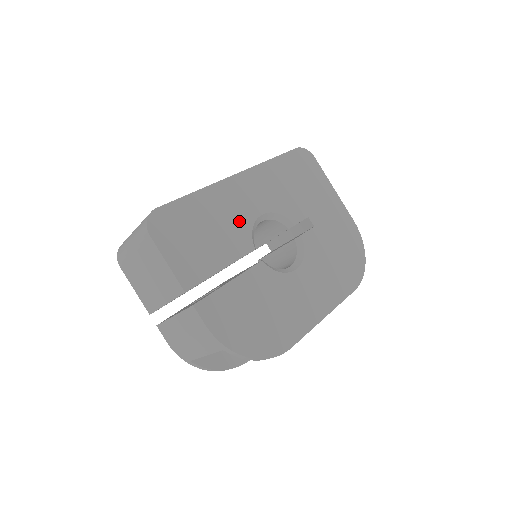
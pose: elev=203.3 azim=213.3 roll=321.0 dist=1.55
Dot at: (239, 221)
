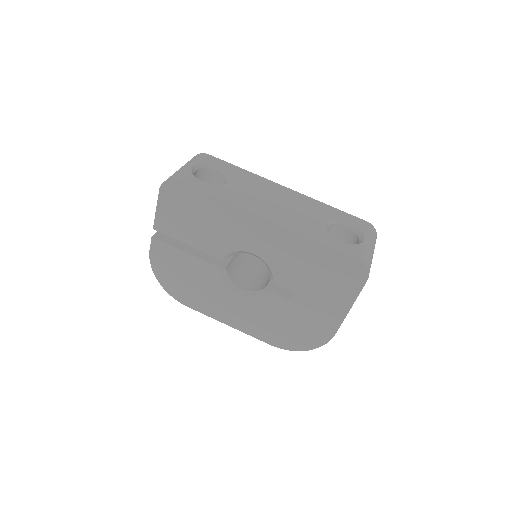
Dot at: (230, 239)
